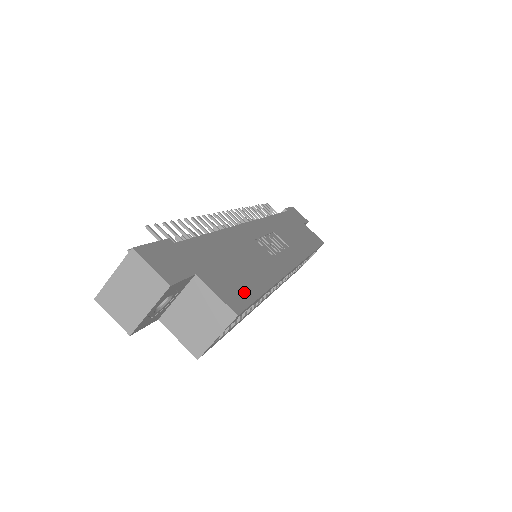
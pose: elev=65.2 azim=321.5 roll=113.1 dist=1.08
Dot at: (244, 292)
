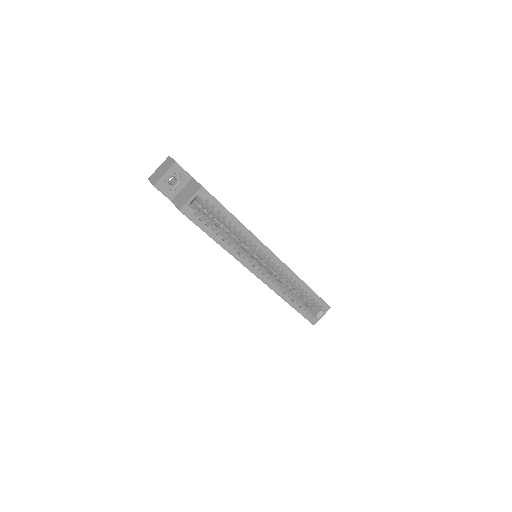
Dot at: occluded
